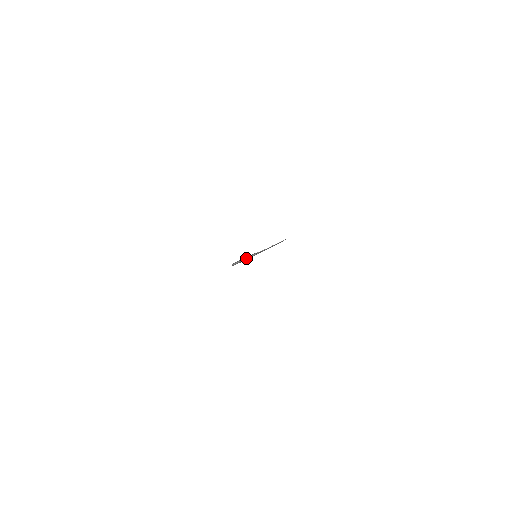
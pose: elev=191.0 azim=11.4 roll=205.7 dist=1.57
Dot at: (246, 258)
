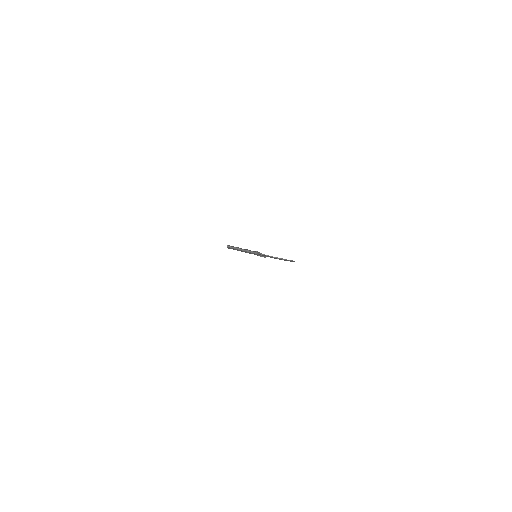
Dot at: (244, 249)
